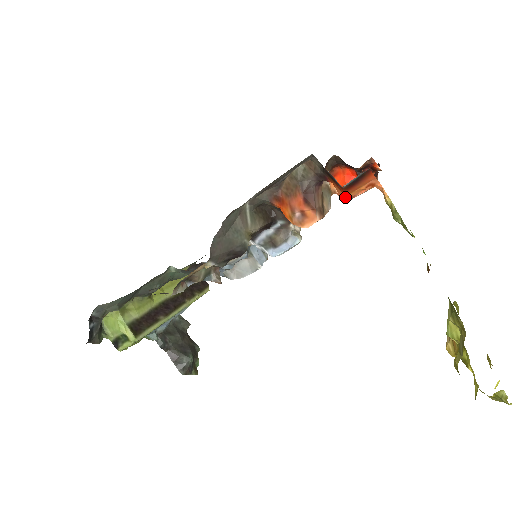
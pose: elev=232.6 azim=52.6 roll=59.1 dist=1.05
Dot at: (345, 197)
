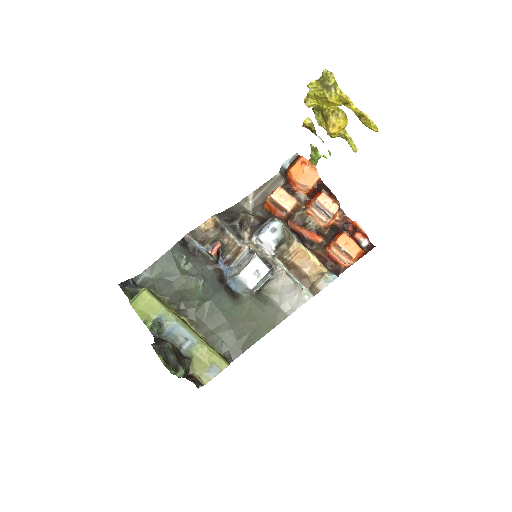
Dot at: (294, 176)
